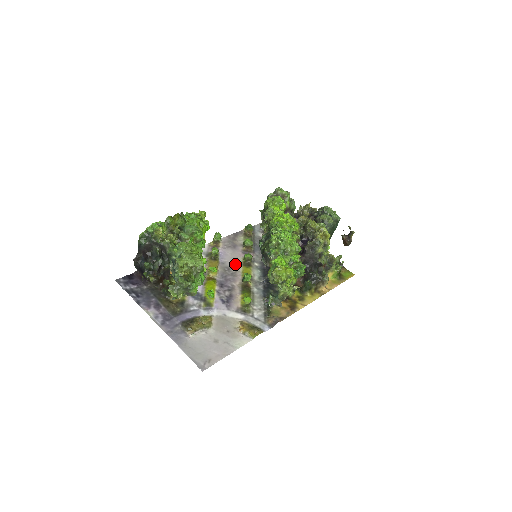
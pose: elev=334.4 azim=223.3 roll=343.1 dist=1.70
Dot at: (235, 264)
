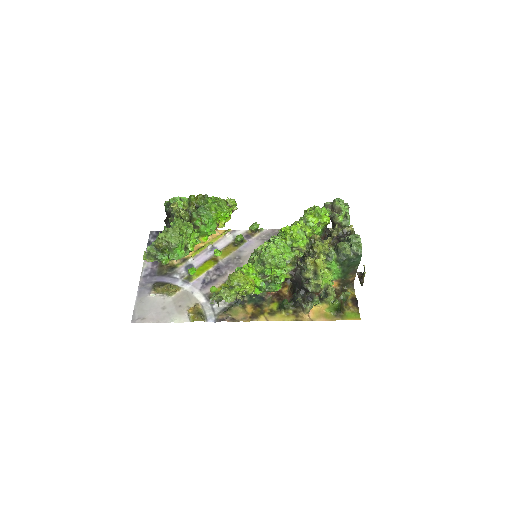
Dot at: (249, 256)
